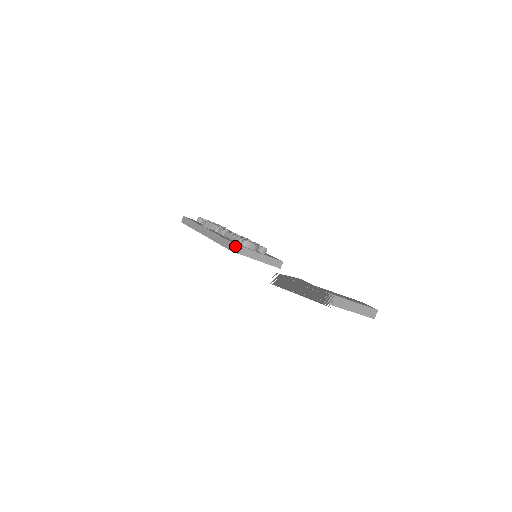
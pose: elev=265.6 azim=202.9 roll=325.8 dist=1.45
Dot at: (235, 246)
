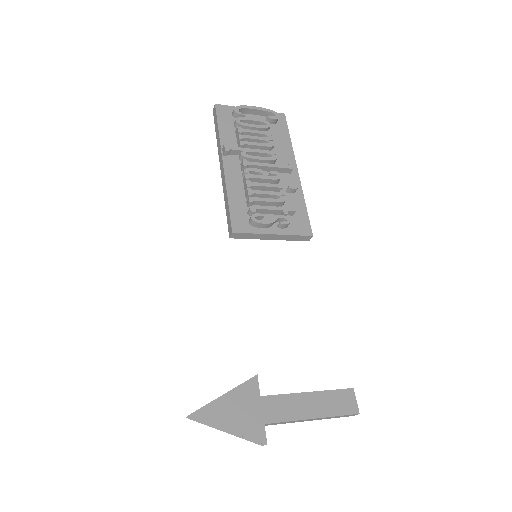
Dot at: (233, 234)
